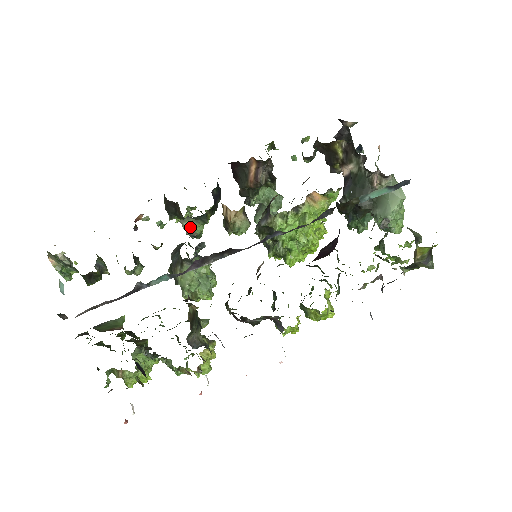
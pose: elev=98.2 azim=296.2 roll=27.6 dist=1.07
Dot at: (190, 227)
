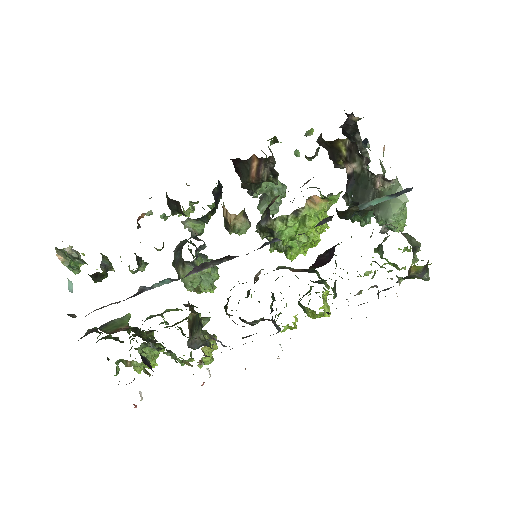
Dot at: (191, 227)
